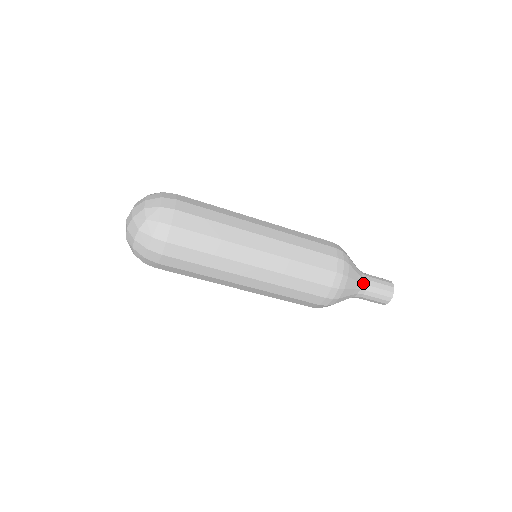
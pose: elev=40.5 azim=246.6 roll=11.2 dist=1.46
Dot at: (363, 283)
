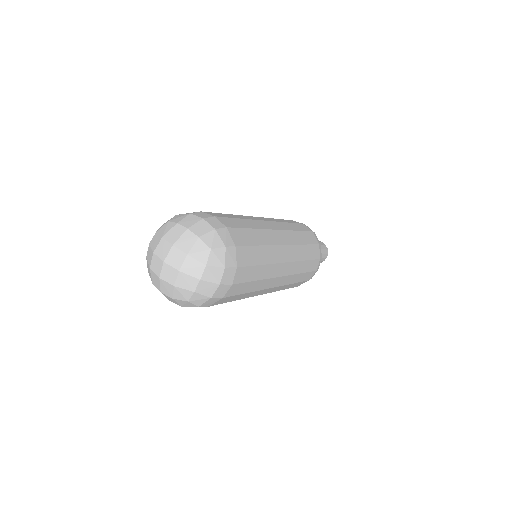
Dot at: occluded
